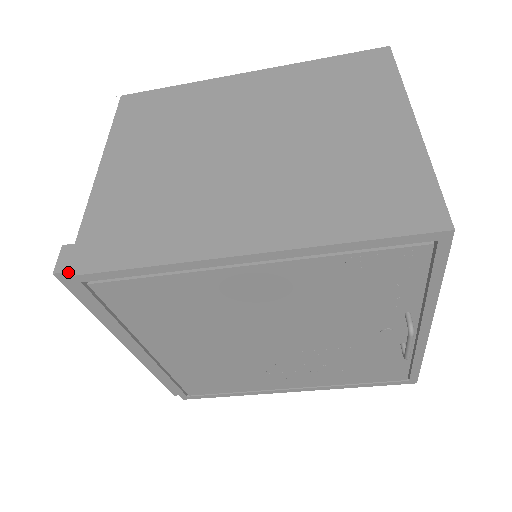
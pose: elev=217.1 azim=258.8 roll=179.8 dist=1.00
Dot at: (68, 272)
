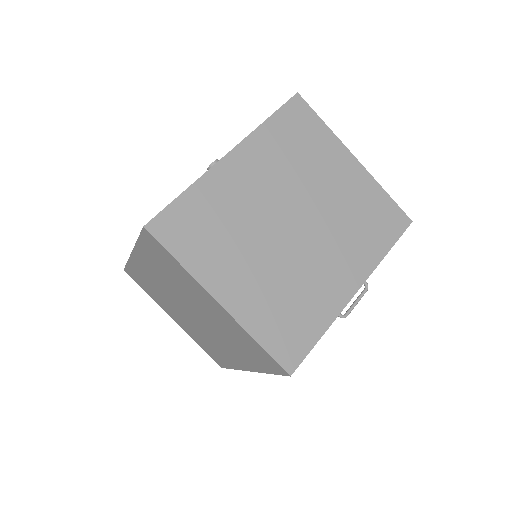
Dot at: occluded
